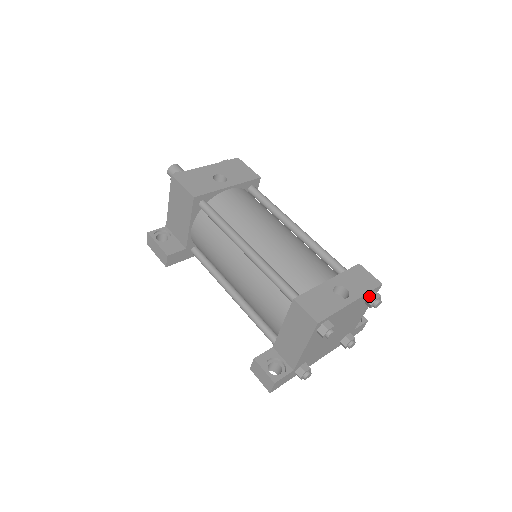
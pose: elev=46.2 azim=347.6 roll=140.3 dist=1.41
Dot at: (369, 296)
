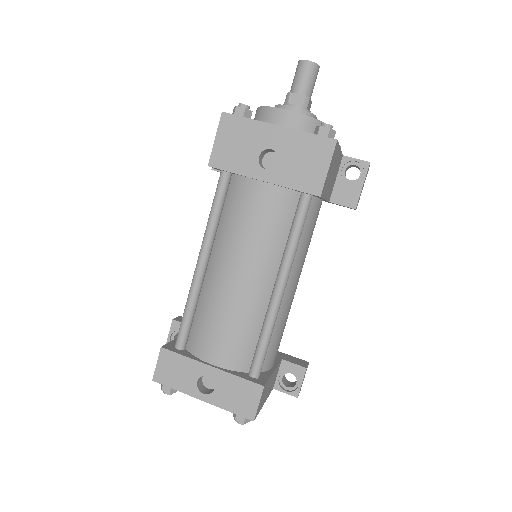
Dot at: occluded
